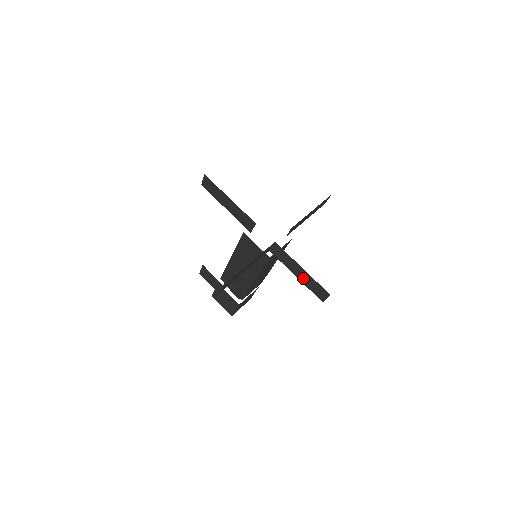
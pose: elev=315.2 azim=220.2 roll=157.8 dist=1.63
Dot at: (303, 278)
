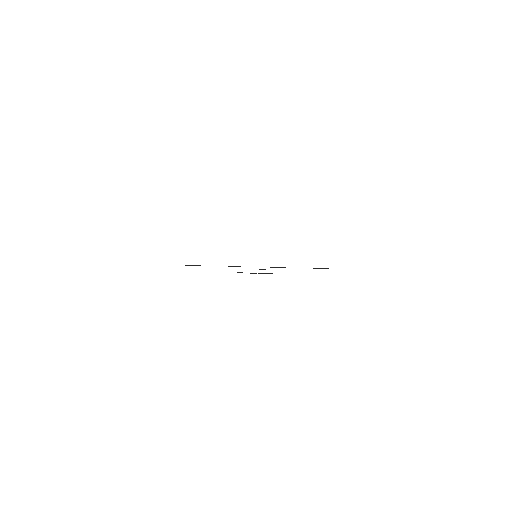
Dot at: occluded
